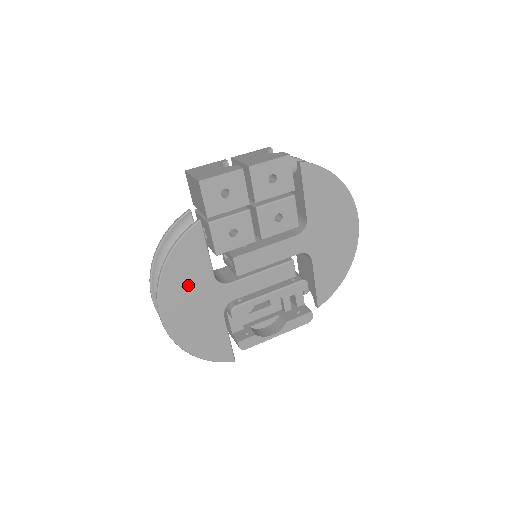
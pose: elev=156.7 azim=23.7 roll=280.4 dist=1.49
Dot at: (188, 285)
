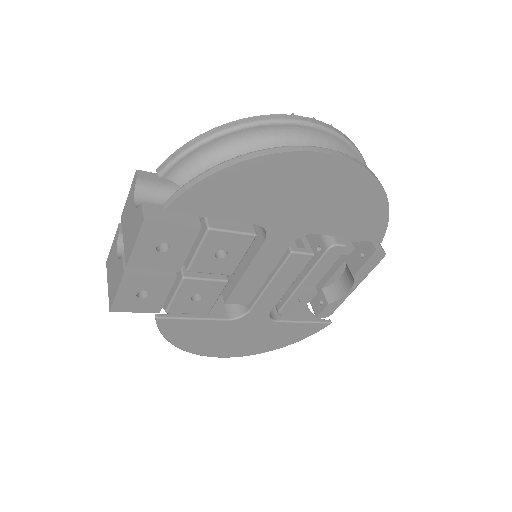
Dot at: (215, 338)
